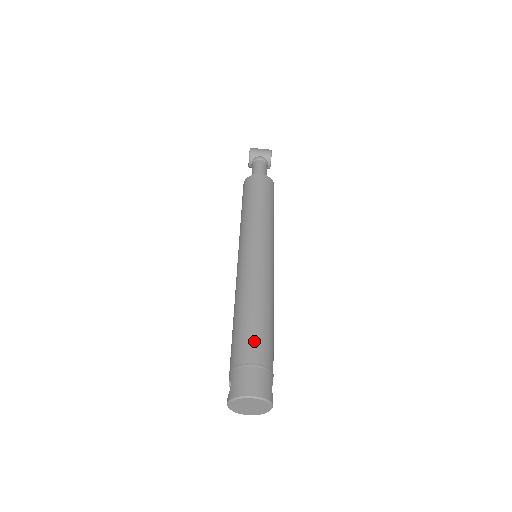
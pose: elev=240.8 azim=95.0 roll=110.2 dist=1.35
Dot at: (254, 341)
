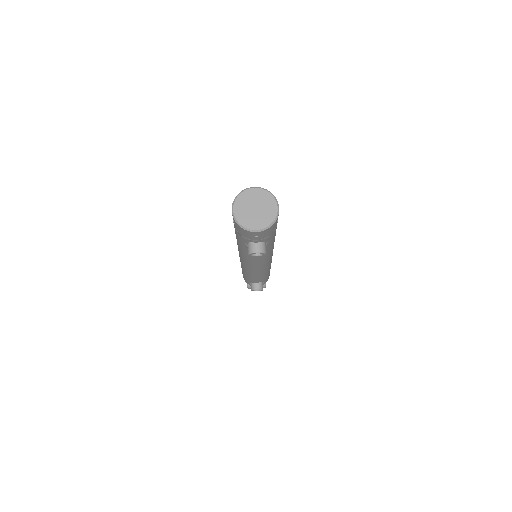
Dot at: occluded
